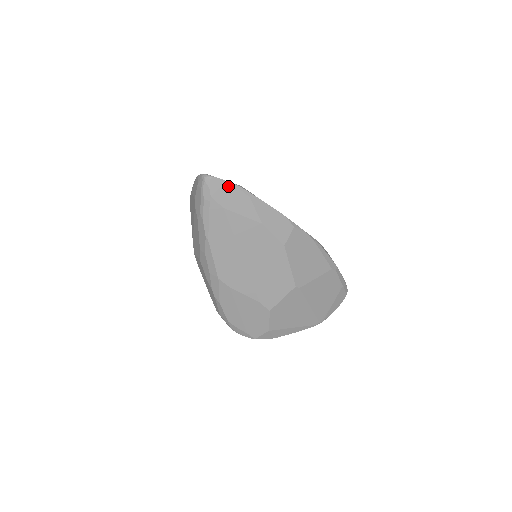
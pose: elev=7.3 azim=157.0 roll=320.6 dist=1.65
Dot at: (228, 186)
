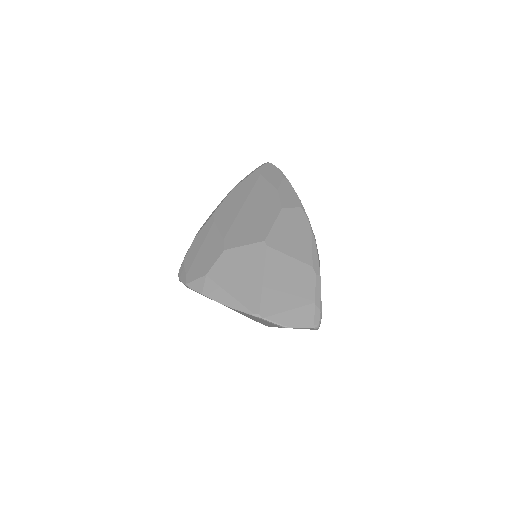
Dot at: (275, 169)
